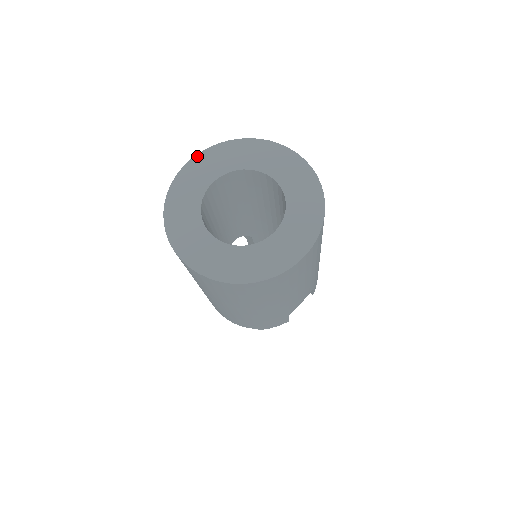
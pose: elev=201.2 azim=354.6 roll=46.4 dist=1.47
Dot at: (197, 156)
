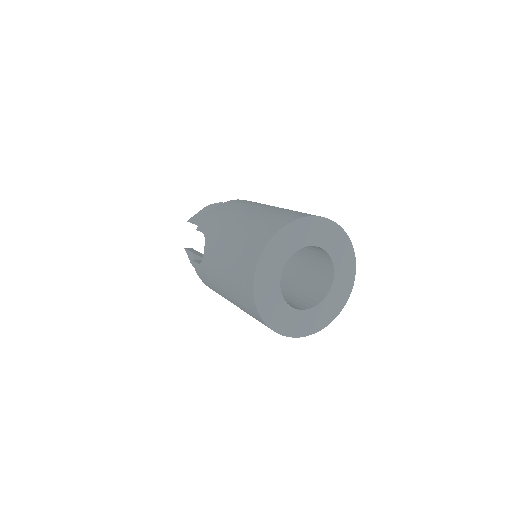
Dot at: (257, 268)
